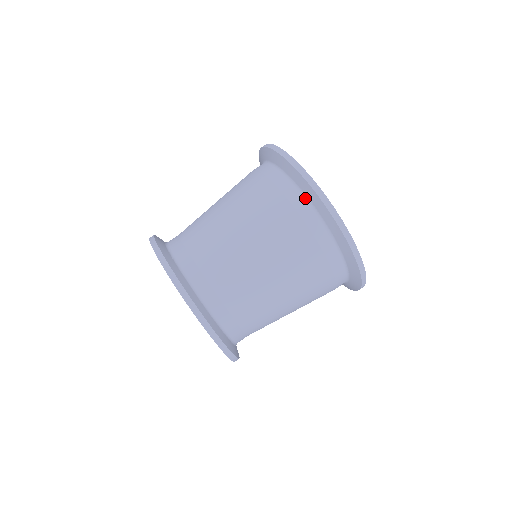
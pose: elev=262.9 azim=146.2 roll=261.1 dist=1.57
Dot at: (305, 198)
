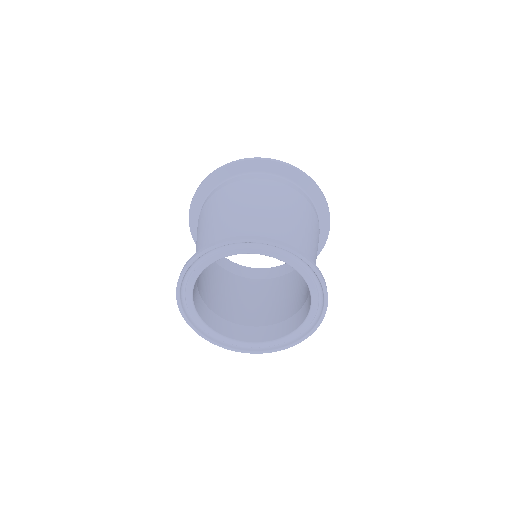
Dot at: (241, 175)
